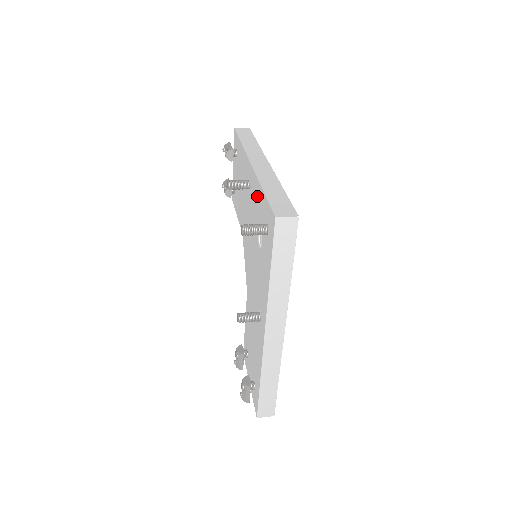
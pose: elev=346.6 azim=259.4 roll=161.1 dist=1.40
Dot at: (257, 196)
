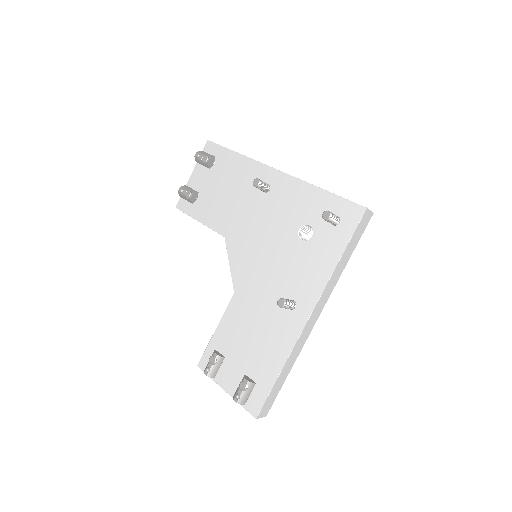
Dot at: (301, 196)
